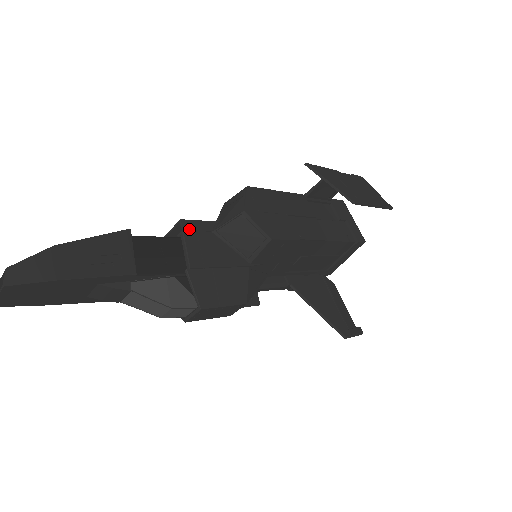
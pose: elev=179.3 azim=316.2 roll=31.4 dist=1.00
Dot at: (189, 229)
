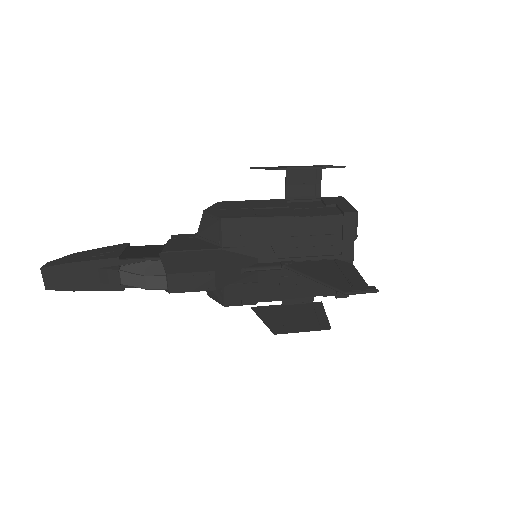
Dot at: (175, 238)
